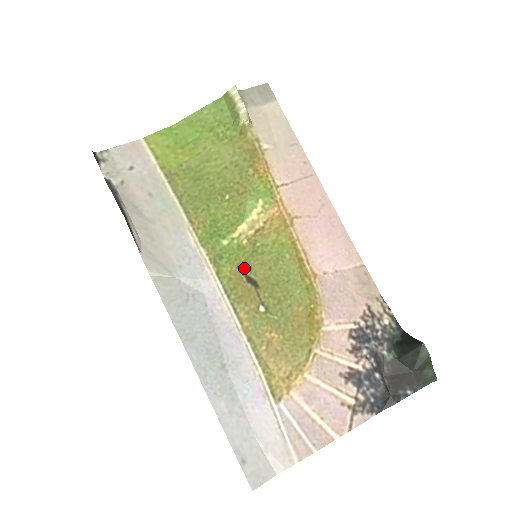
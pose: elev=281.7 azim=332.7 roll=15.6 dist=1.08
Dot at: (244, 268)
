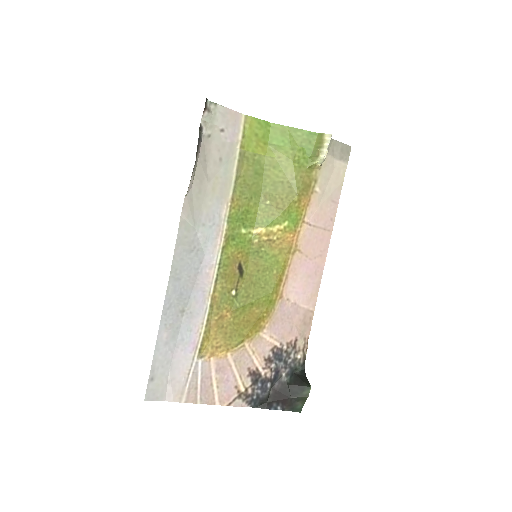
Dot at: (242, 257)
